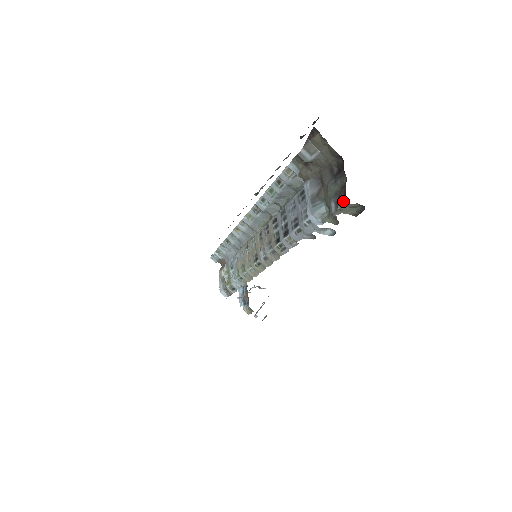
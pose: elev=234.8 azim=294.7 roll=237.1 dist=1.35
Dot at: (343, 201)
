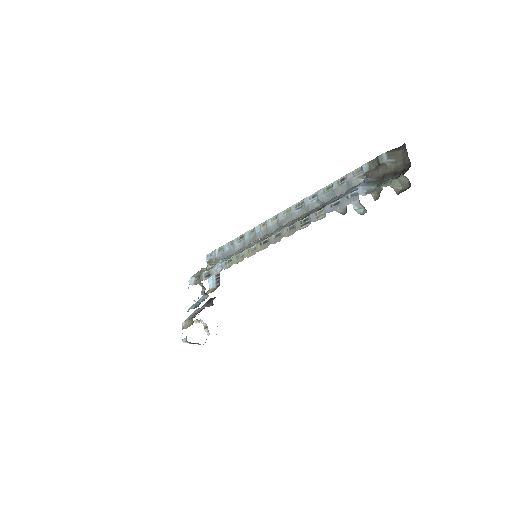
Dot at: (398, 177)
